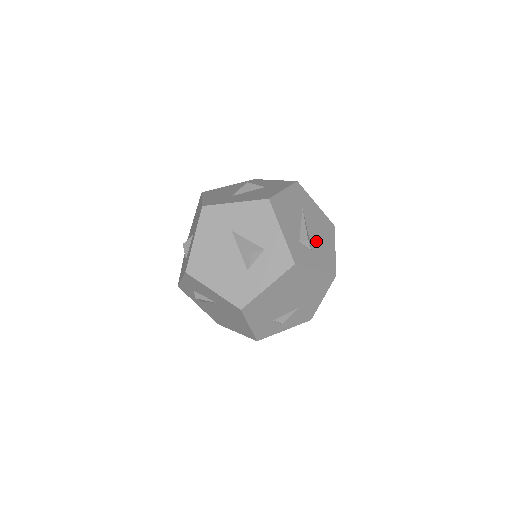
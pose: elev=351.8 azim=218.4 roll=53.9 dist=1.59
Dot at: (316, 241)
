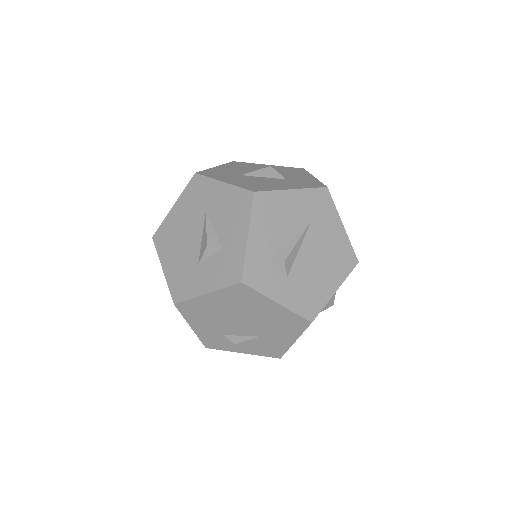
Dot at: (305, 269)
